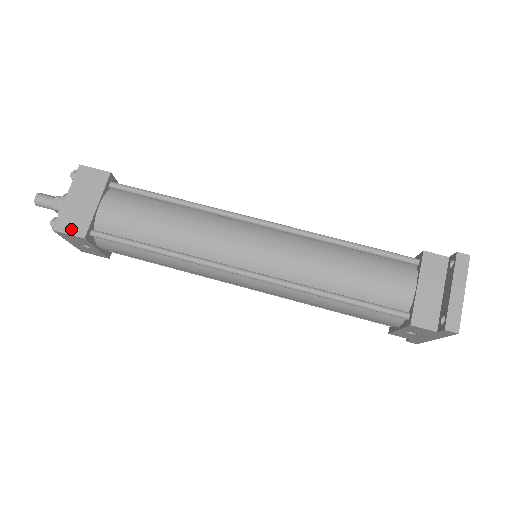
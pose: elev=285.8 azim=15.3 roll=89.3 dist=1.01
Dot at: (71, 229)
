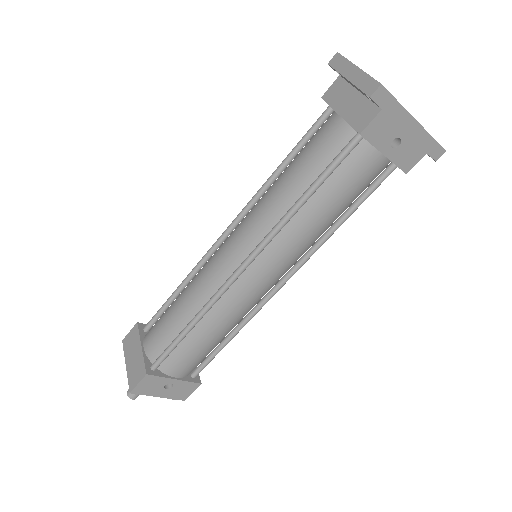
Dot at: (137, 379)
